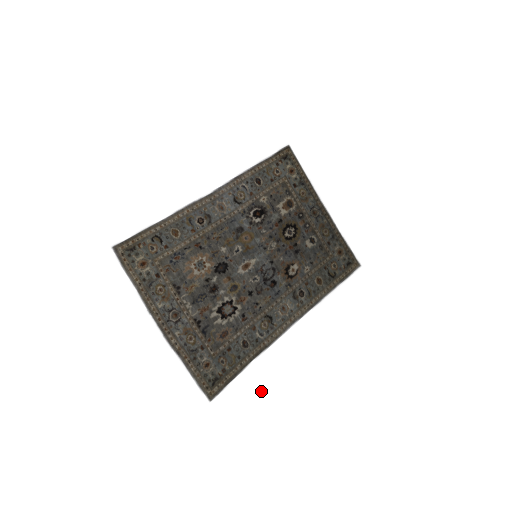
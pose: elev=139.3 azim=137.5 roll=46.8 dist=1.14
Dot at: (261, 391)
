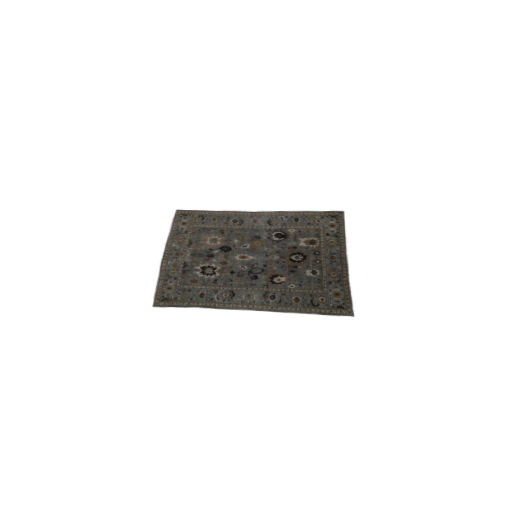
Dot at: (187, 328)
